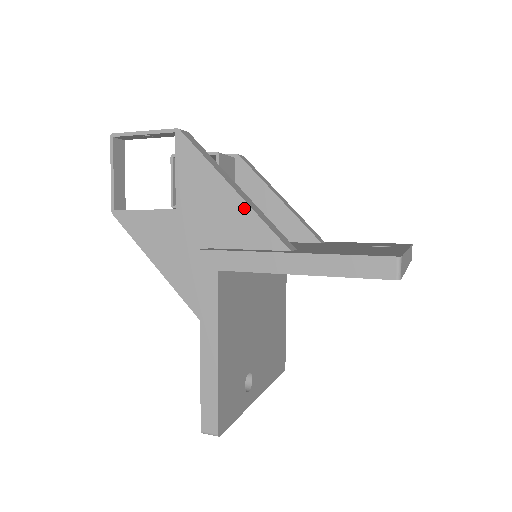
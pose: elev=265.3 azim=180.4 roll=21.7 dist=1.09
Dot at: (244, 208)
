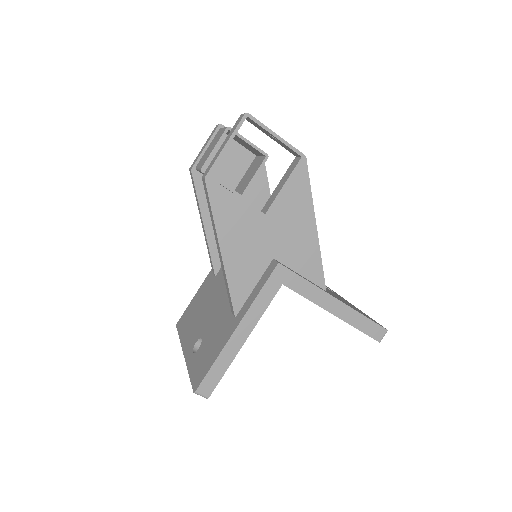
Dot at: (315, 246)
